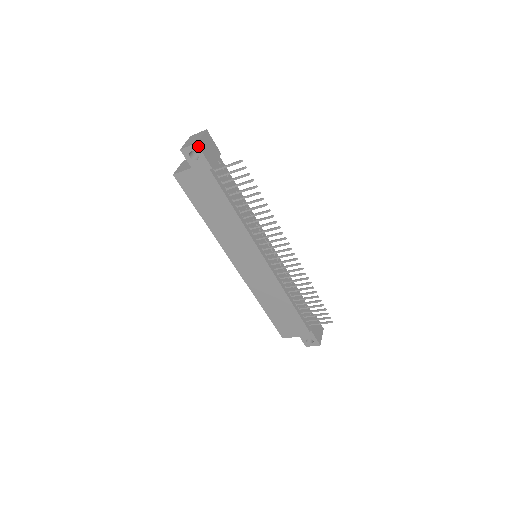
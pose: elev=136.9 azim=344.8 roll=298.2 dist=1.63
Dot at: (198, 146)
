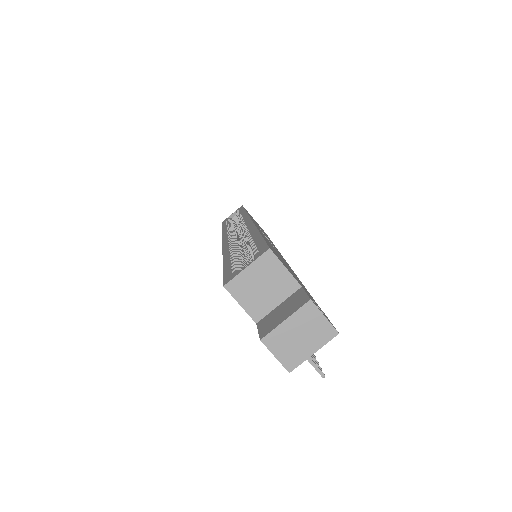
Dot at: (288, 369)
